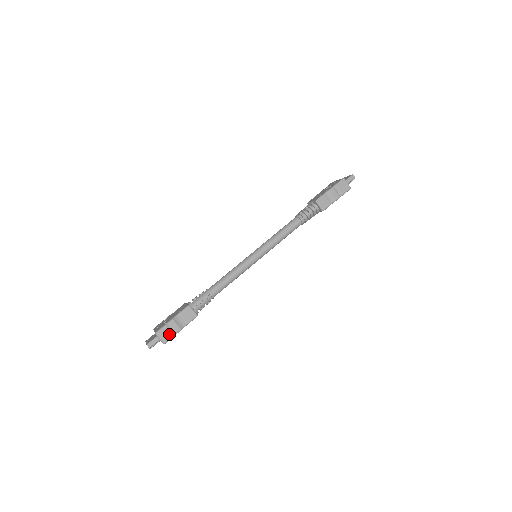
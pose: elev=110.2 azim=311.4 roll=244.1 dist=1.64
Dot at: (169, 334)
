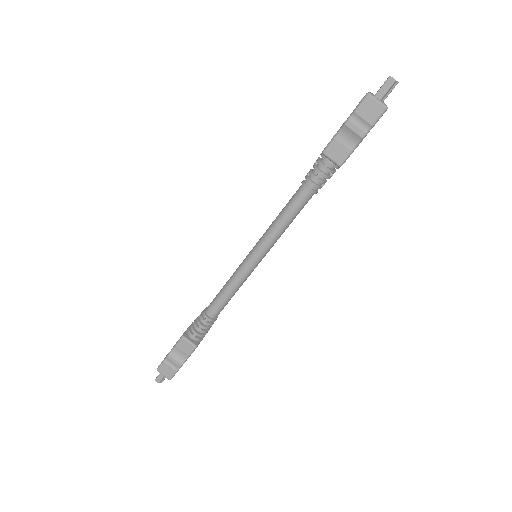
Dot at: (170, 370)
